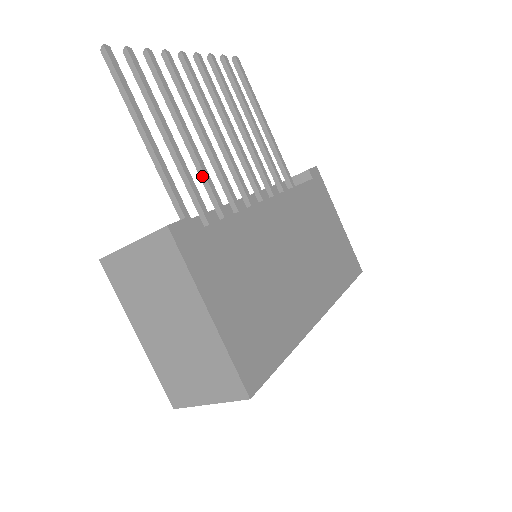
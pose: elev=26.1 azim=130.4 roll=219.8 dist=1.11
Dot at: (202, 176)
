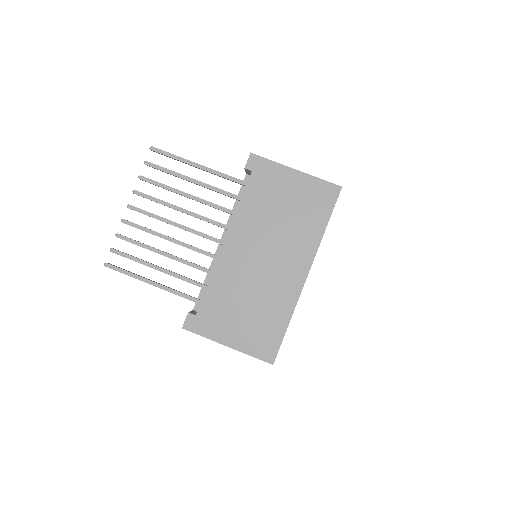
Dot at: occluded
